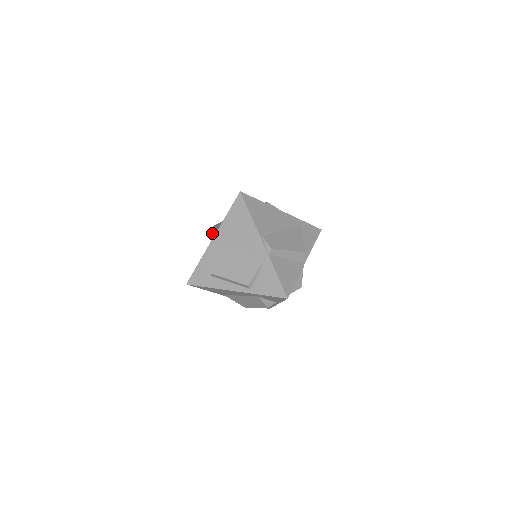
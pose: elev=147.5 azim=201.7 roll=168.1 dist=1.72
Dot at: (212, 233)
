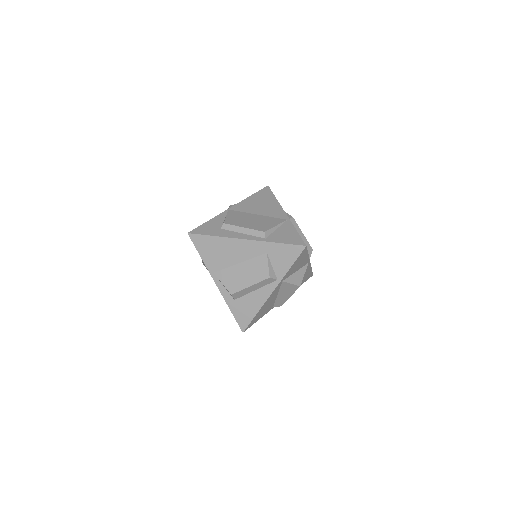
Dot at: (231, 205)
